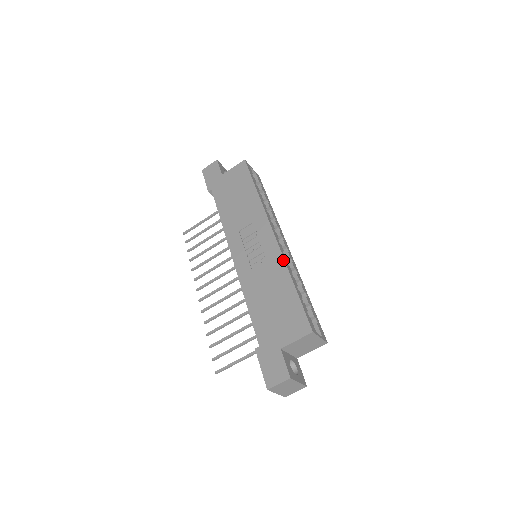
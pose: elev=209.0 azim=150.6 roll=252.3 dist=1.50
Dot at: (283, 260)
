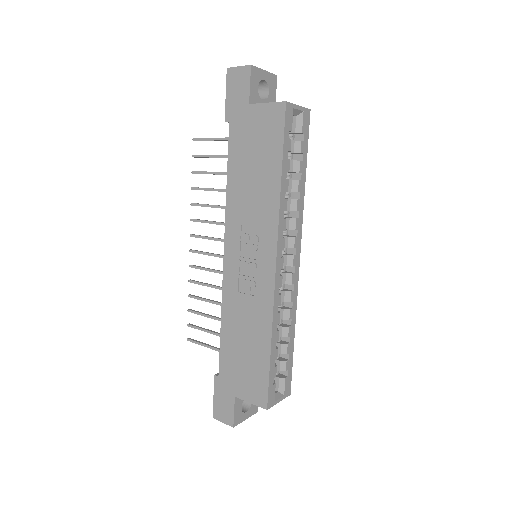
Dot at: (271, 311)
